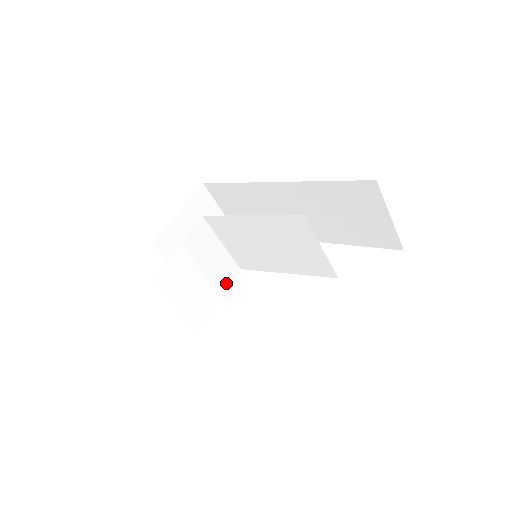
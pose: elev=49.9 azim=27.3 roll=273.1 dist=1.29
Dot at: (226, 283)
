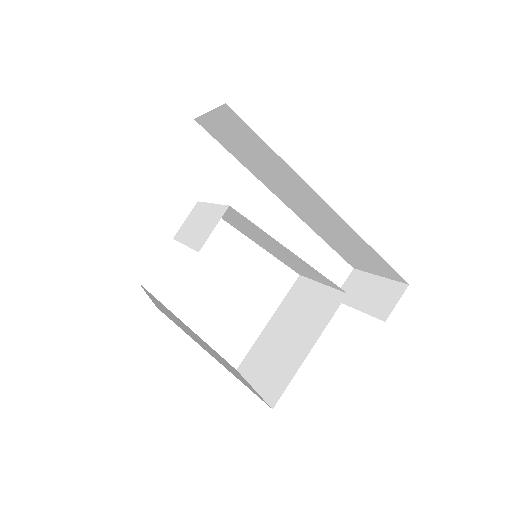
Dot at: (183, 226)
